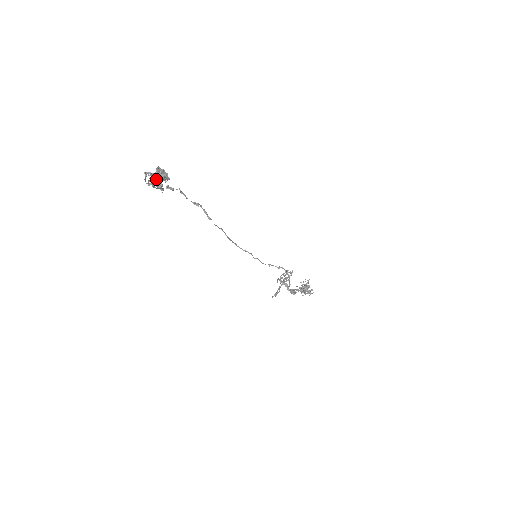
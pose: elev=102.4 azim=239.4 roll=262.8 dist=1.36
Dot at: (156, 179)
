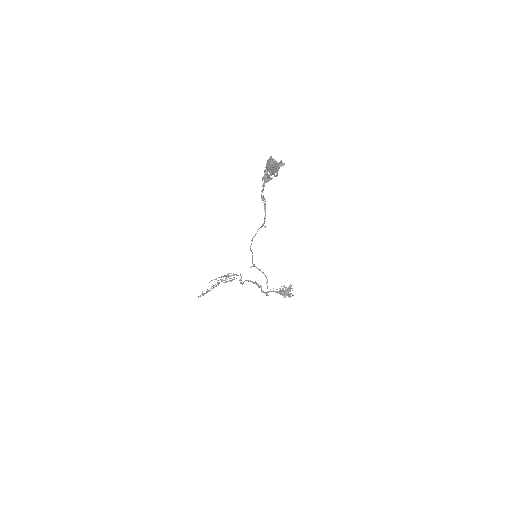
Dot at: (276, 169)
